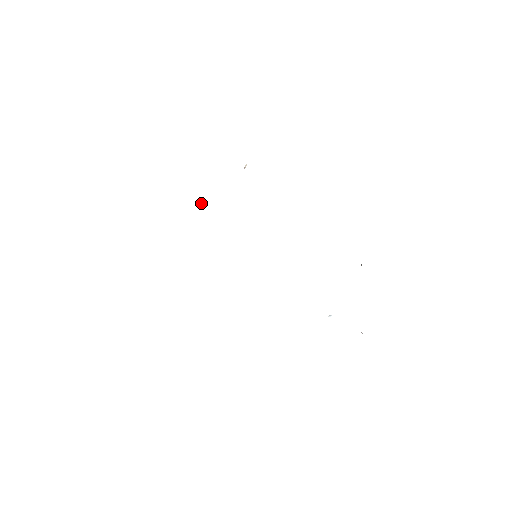
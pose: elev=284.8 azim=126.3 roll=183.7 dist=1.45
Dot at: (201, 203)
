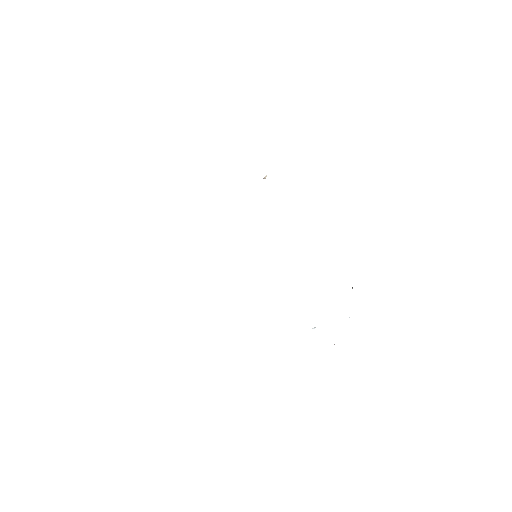
Dot at: occluded
